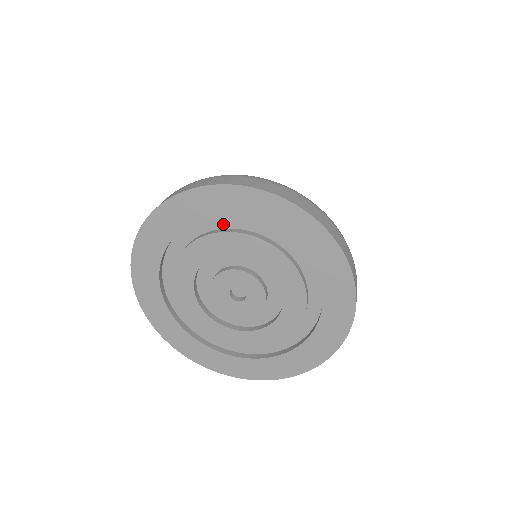
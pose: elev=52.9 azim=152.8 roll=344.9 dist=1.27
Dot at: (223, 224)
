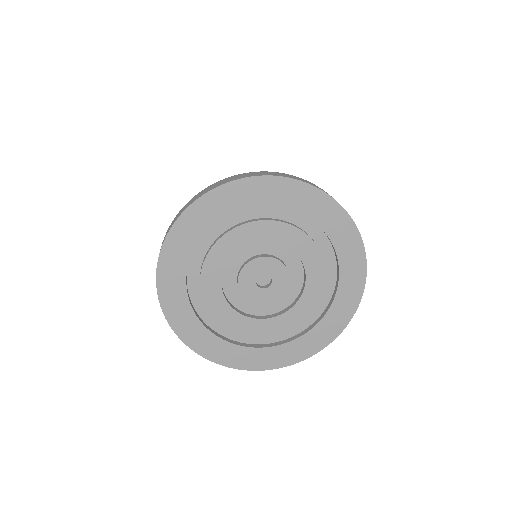
Dot at: (260, 214)
